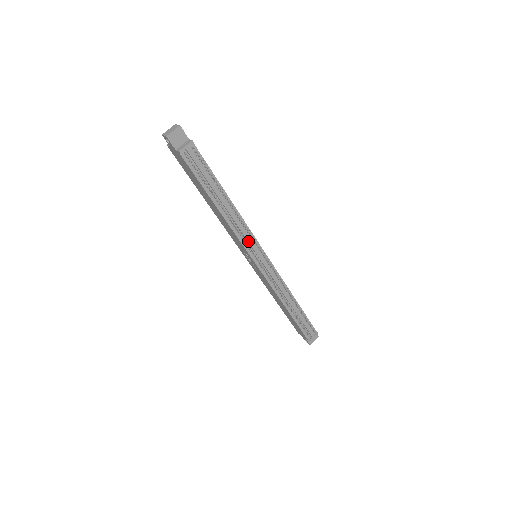
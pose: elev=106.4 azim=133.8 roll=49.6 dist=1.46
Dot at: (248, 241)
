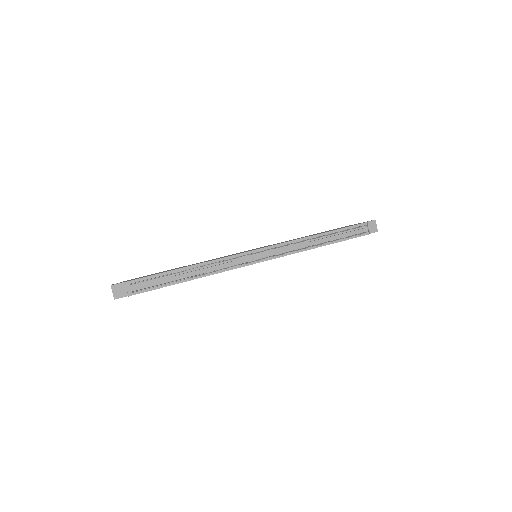
Dot at: (234, 263)
